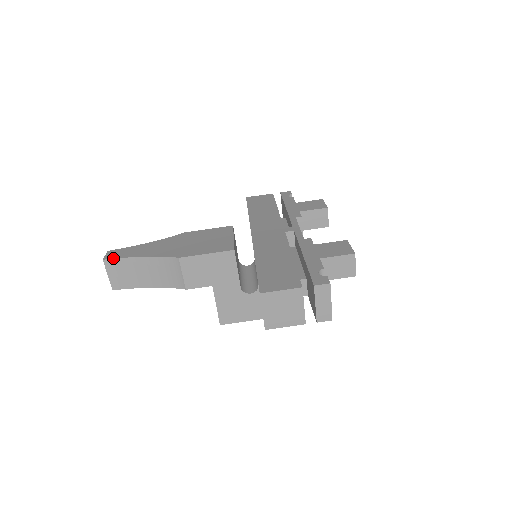
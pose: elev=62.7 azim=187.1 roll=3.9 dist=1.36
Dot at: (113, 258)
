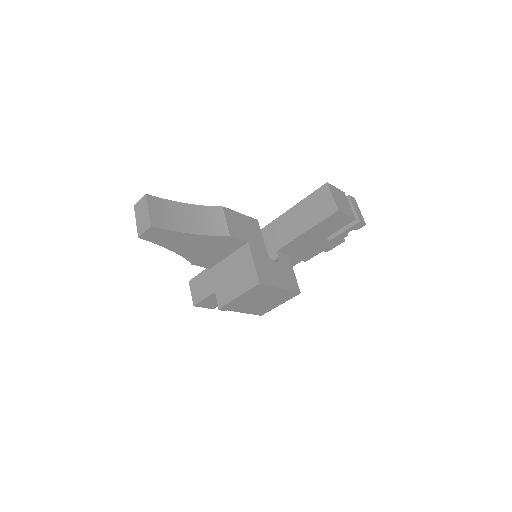
Dot at: (156, 197)
